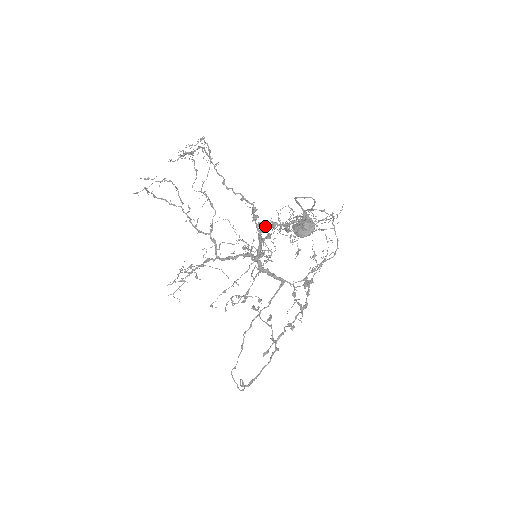
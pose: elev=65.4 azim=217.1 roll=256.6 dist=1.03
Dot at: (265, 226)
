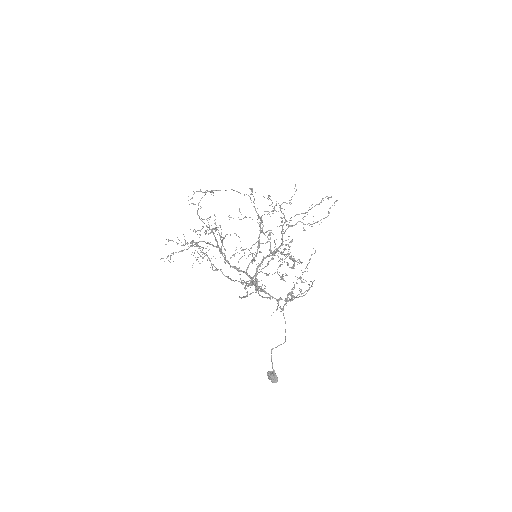
Dot at: (262, 262)
